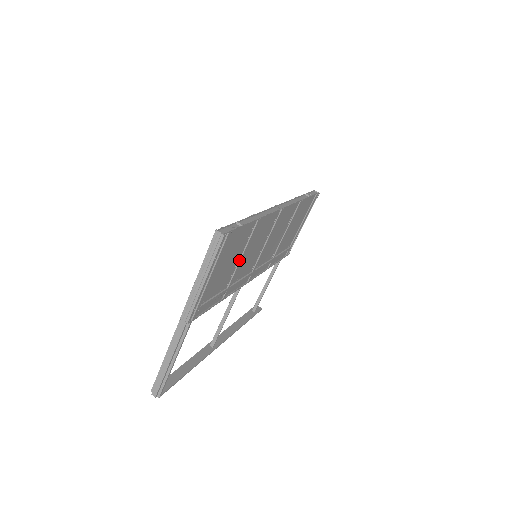
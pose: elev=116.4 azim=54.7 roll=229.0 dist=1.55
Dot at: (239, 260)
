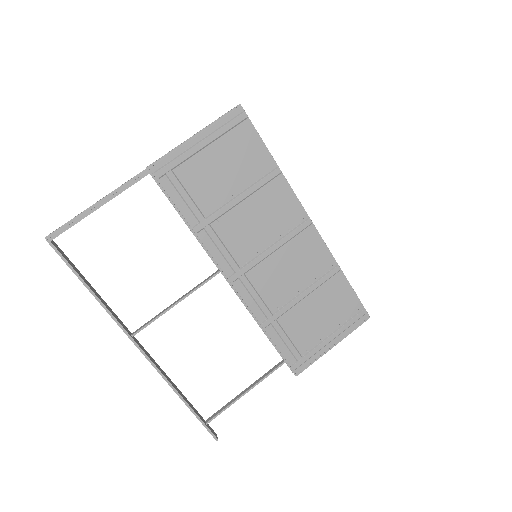
Dot at: (237, 196)
